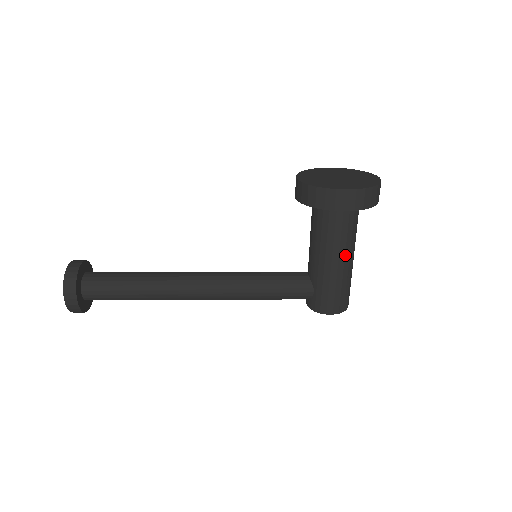
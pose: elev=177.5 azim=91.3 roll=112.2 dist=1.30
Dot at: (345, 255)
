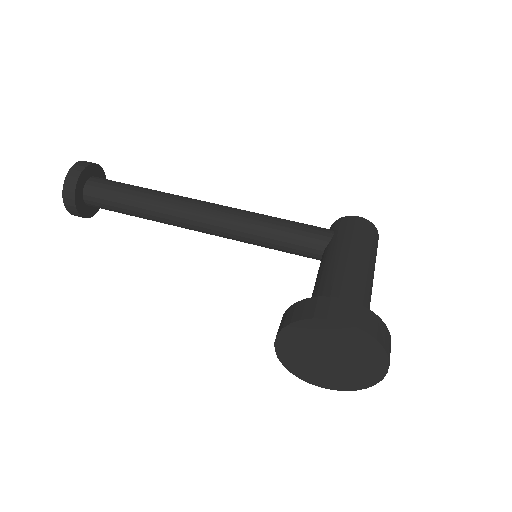
Dot at: occluded
